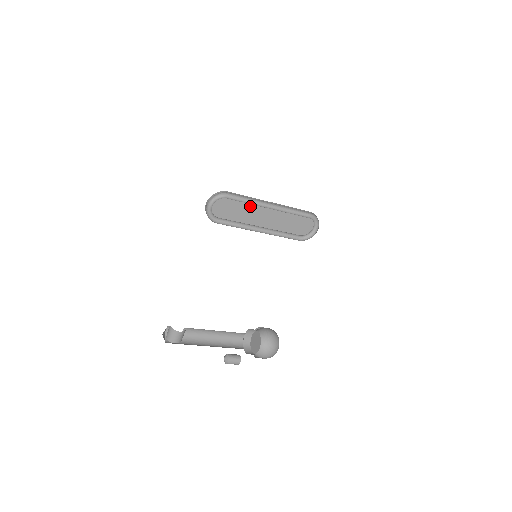
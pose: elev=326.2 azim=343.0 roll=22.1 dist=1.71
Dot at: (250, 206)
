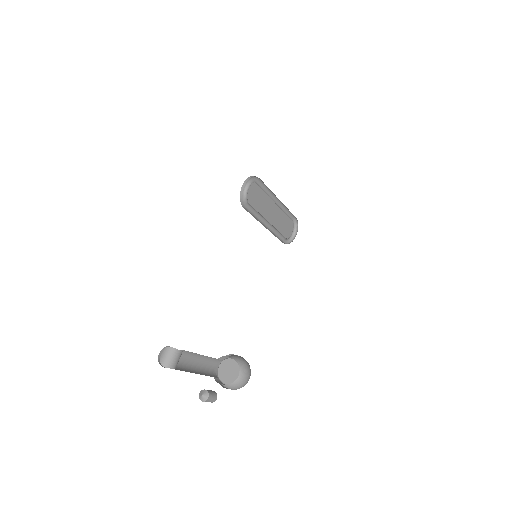
Dot at: (265, 198)
